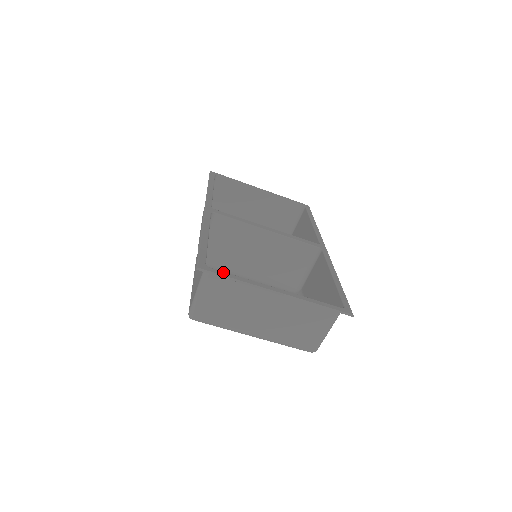
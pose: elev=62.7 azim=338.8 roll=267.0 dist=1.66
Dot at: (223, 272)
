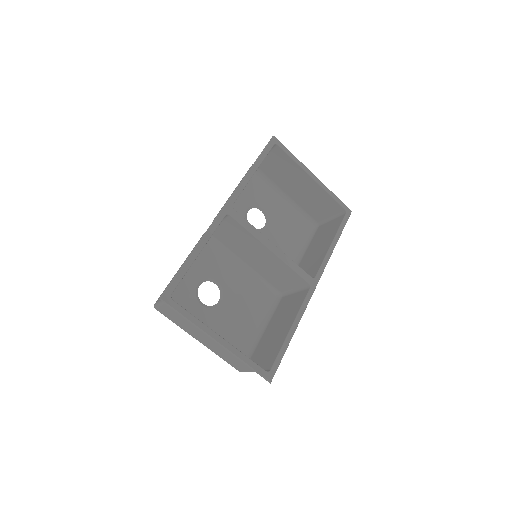
Dot at: (181, 308)
